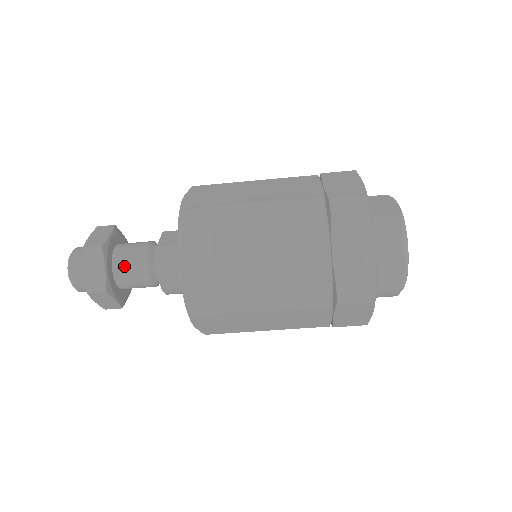
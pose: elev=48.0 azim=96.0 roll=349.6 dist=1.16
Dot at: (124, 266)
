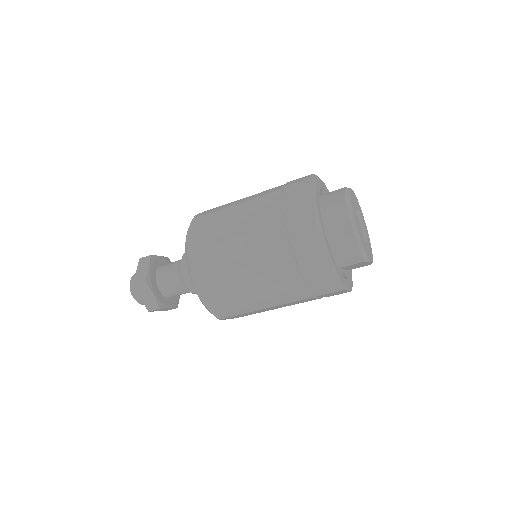
Dot at: (163, 270)
